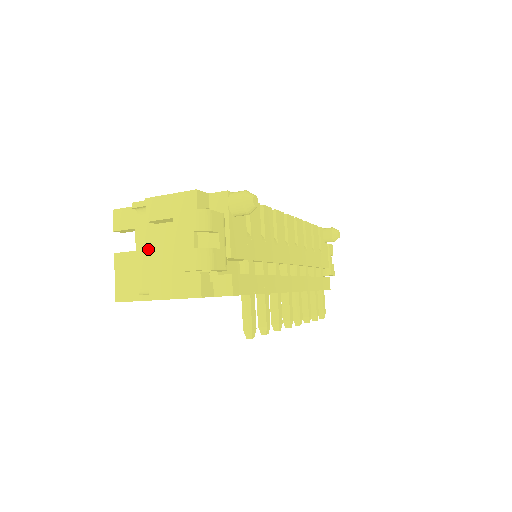
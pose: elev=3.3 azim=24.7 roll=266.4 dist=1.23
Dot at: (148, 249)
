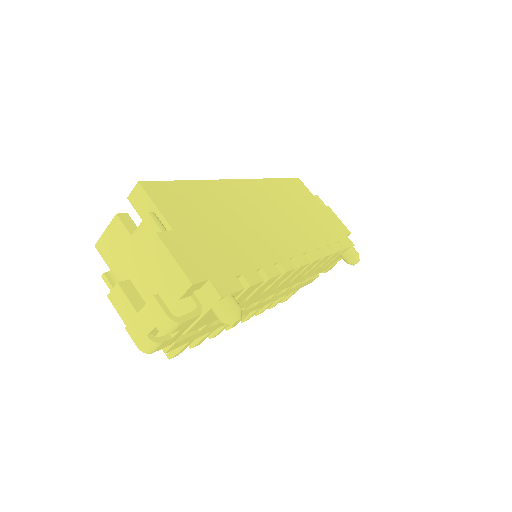
Dot at: (137, 253)
